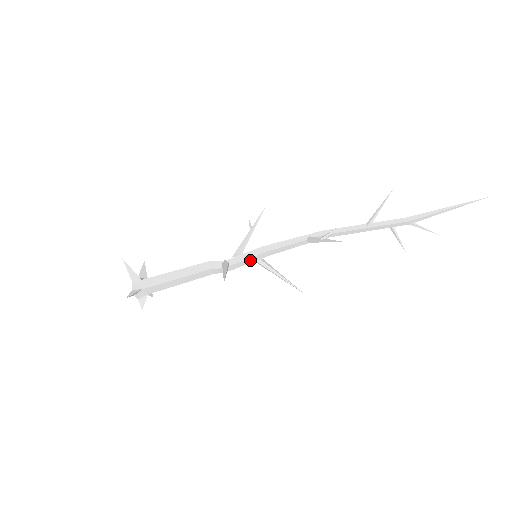
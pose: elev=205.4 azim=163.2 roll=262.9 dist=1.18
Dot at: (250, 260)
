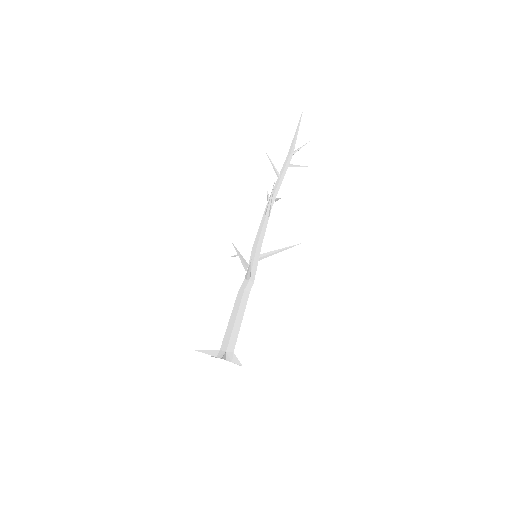
Dot at: (256, 260)
